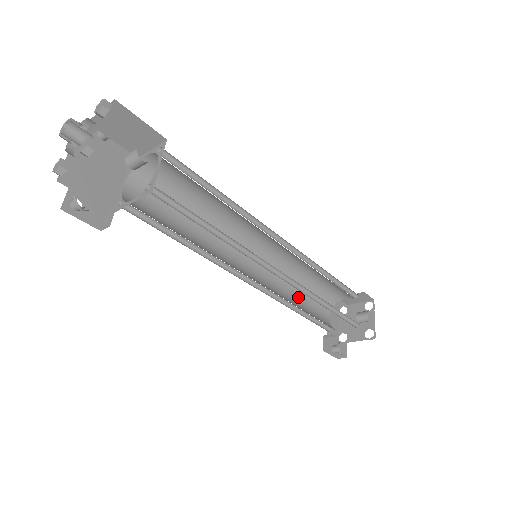
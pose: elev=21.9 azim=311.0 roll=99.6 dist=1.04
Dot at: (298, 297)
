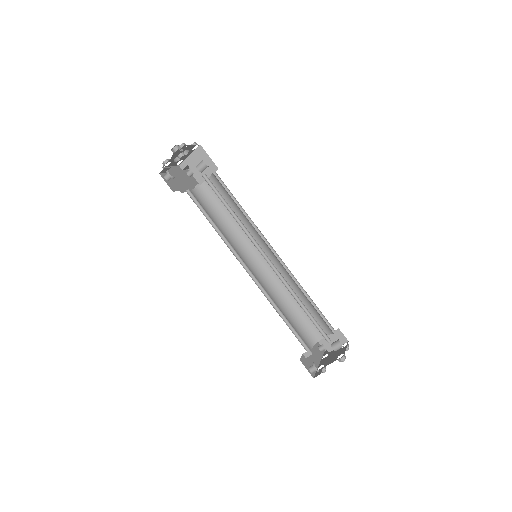
Dot at: (285, 315)
